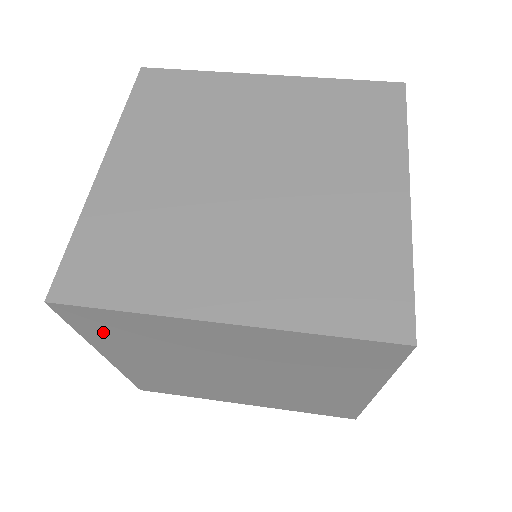
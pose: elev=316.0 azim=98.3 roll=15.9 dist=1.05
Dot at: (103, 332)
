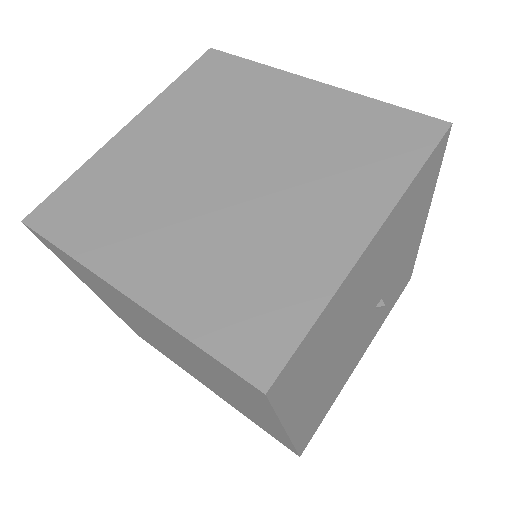
Dot at: (71, 266)
